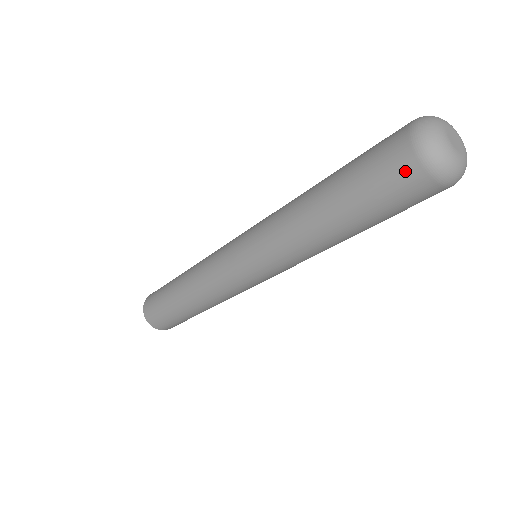
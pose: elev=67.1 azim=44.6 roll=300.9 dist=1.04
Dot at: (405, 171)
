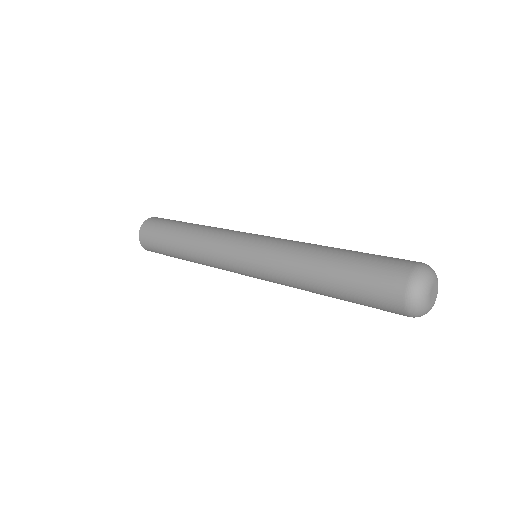
Dot at: (393, 286)
